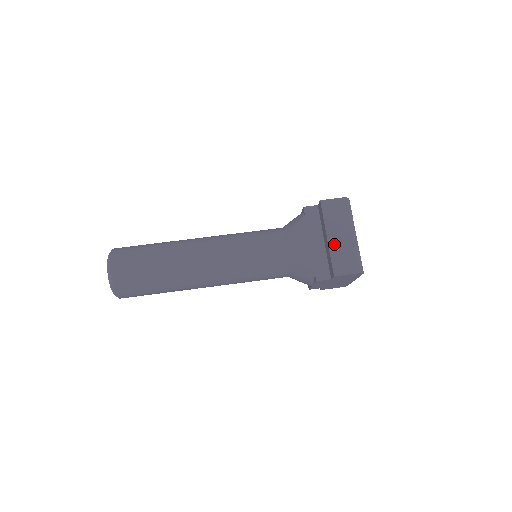
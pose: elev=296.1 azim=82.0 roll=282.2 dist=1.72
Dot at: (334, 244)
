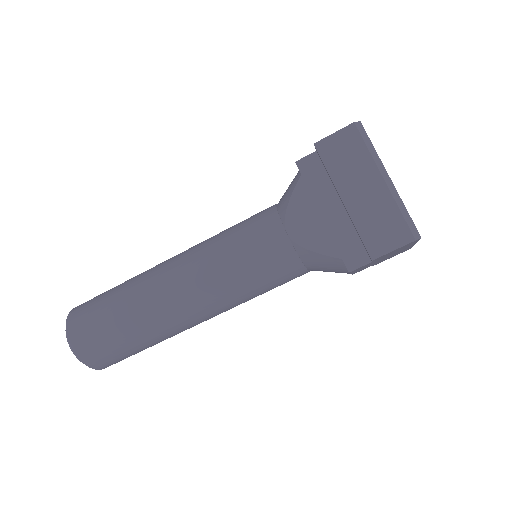
Dot at: (356, 208)
